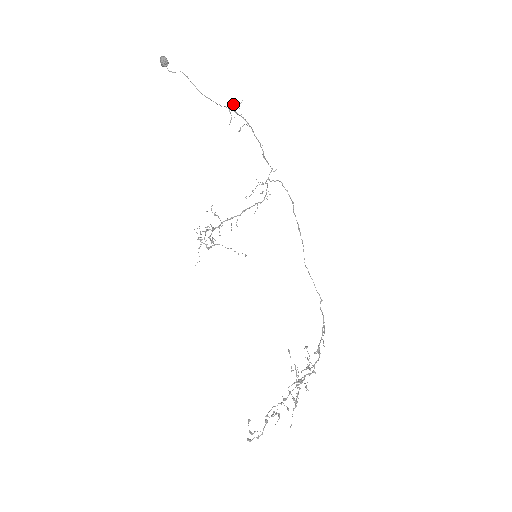
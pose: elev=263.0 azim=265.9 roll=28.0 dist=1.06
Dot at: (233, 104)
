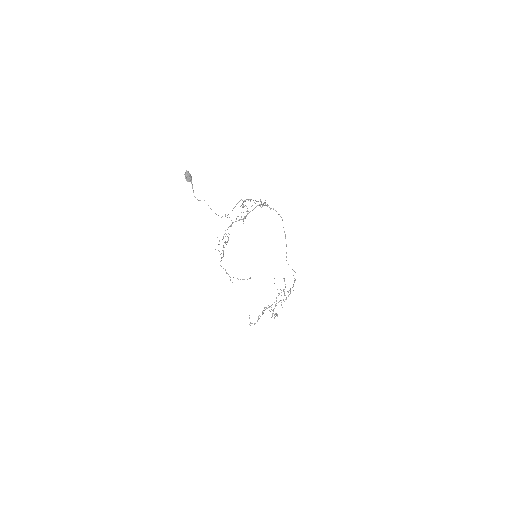
Dot at: (243, 219)
